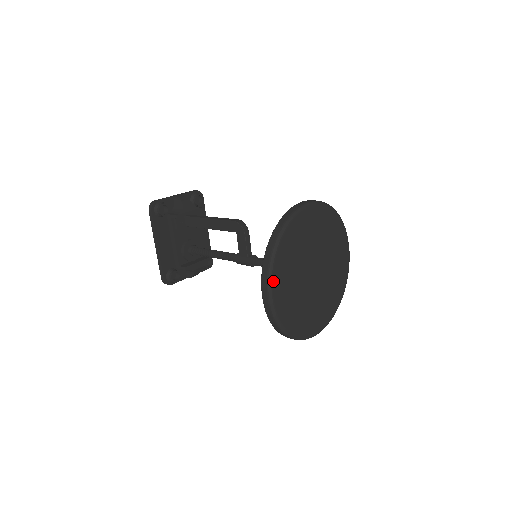
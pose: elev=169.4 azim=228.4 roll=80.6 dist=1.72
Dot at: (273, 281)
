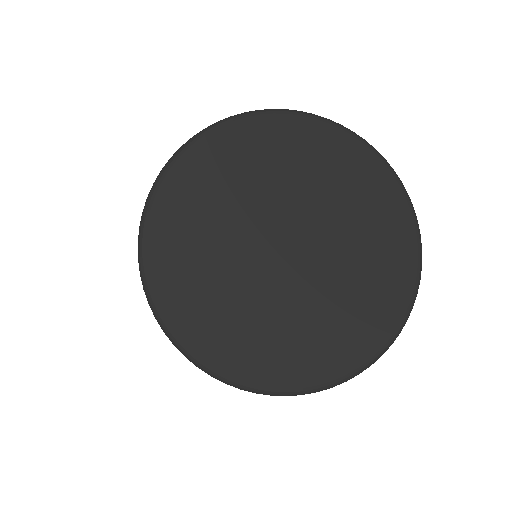
Dot at: (158, 302)
